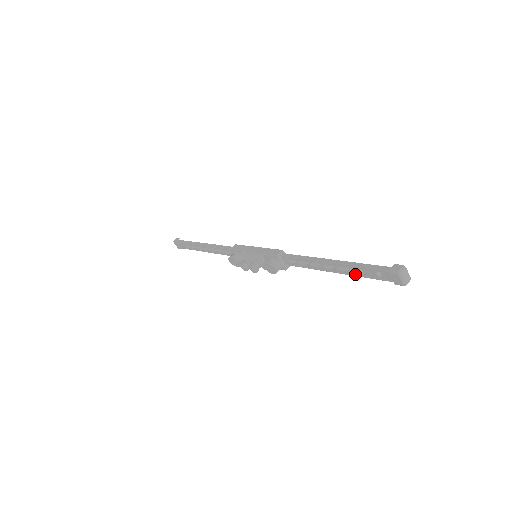
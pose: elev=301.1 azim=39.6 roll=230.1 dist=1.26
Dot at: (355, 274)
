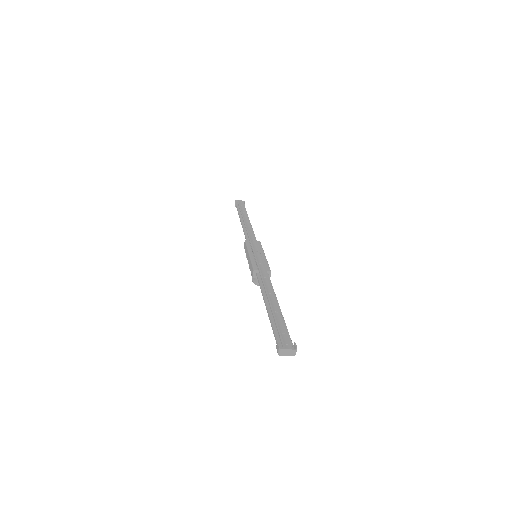
Dot at: occluded
